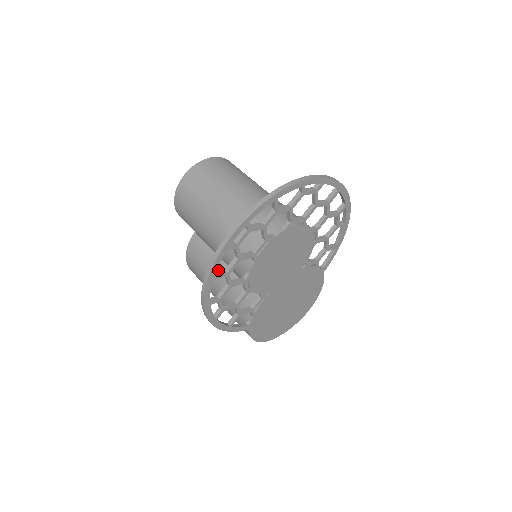
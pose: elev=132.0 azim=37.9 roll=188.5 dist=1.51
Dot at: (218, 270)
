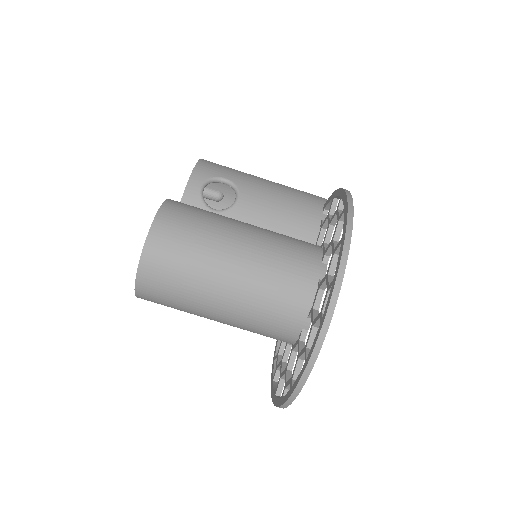
Dot at: occluded
